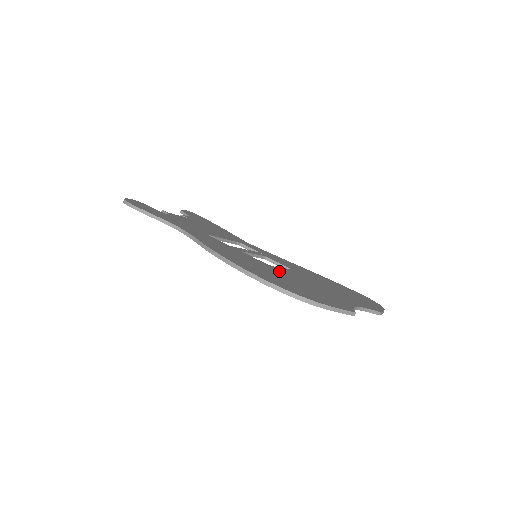
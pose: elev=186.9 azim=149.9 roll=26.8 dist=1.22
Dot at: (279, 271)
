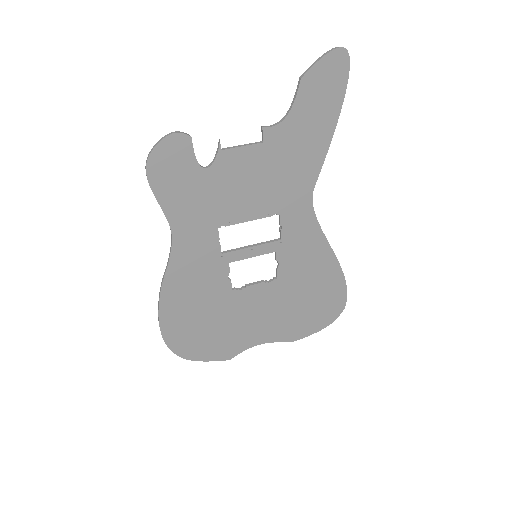
Dot at: (229, 303)
